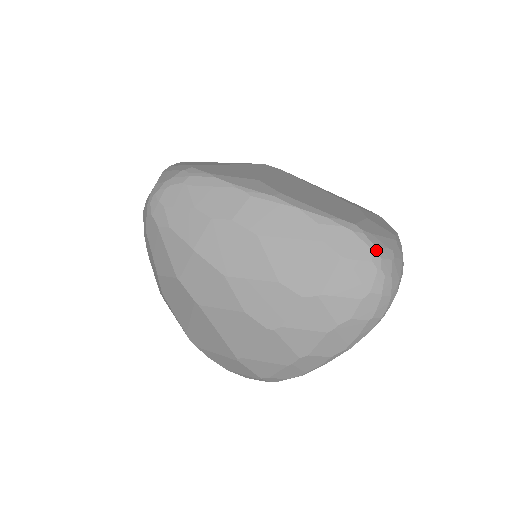
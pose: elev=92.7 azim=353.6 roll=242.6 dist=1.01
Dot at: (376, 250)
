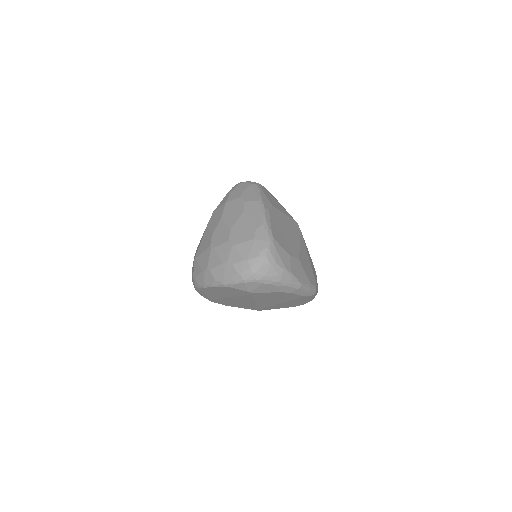
Dot at: (267, 251)
